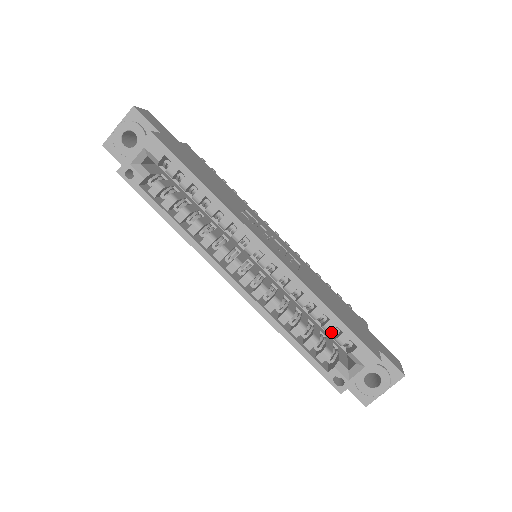
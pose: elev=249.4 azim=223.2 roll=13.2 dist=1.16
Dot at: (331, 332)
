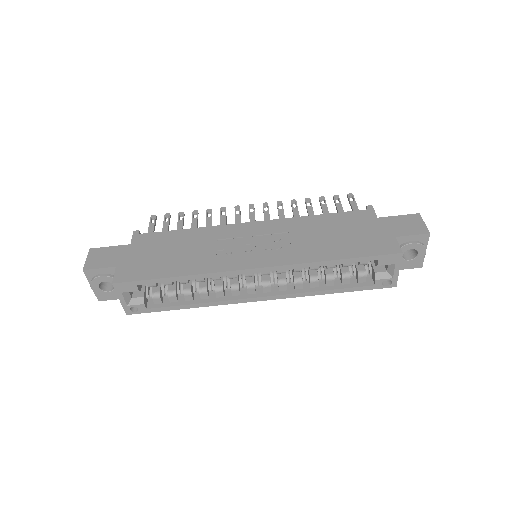
Dot at: occluded
